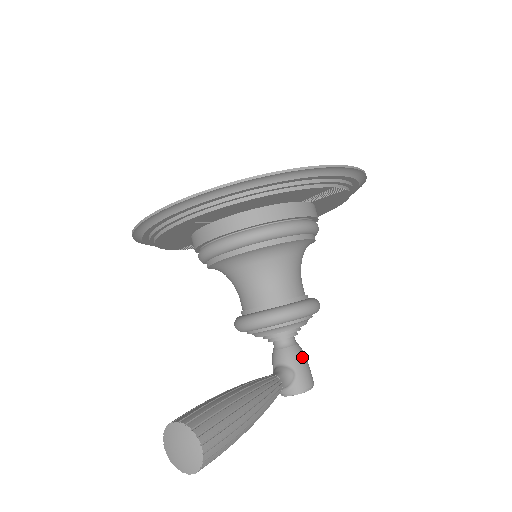
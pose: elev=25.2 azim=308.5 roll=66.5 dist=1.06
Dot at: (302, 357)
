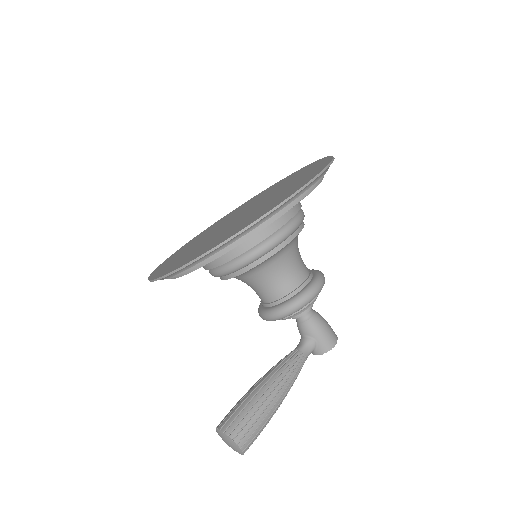
Dot at: (319, 326)
